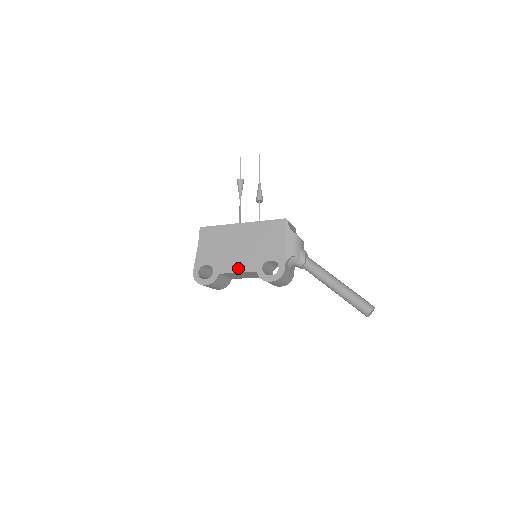
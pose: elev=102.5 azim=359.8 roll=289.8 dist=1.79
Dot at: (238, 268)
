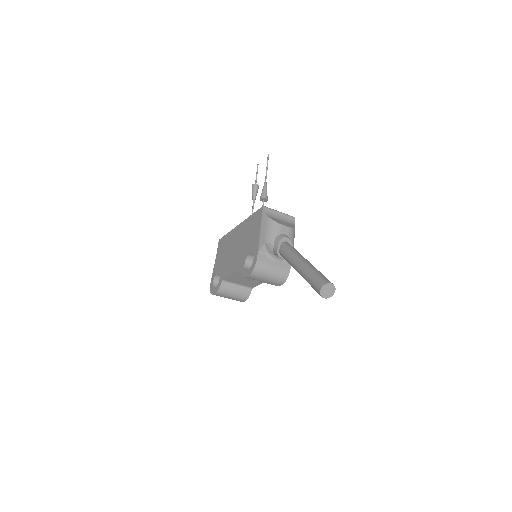
Dot at: (232, 270)
